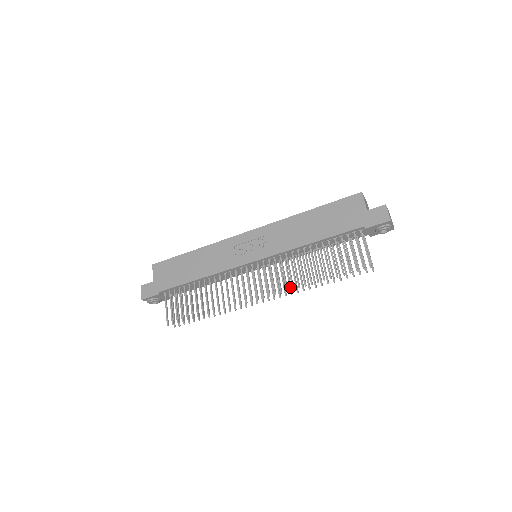
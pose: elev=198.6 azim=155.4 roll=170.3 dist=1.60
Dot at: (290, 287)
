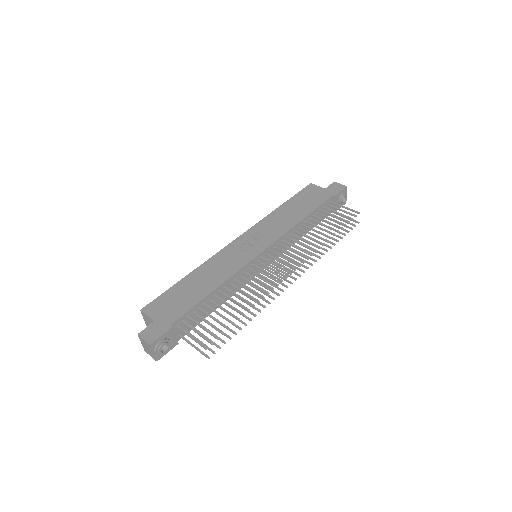
Dot at: (306, 261)
